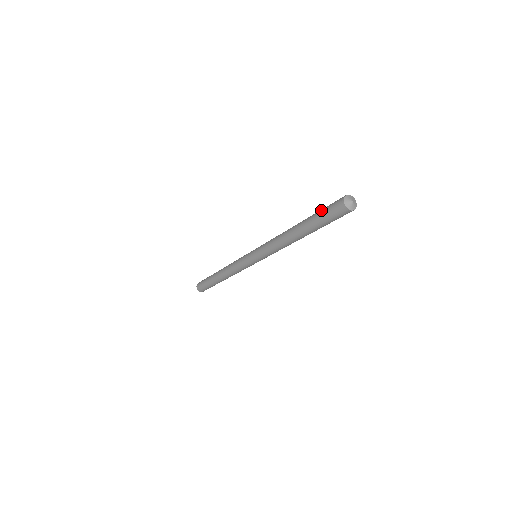
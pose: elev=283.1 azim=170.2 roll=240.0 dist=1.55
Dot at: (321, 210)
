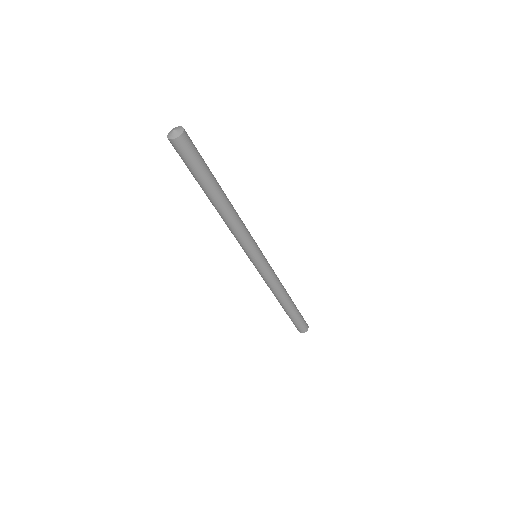
Dot at: occluded
